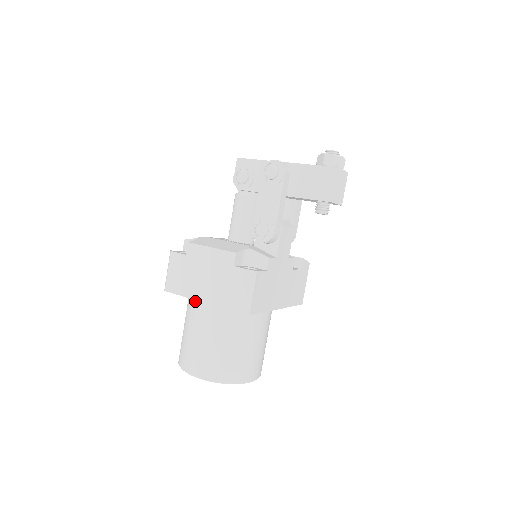
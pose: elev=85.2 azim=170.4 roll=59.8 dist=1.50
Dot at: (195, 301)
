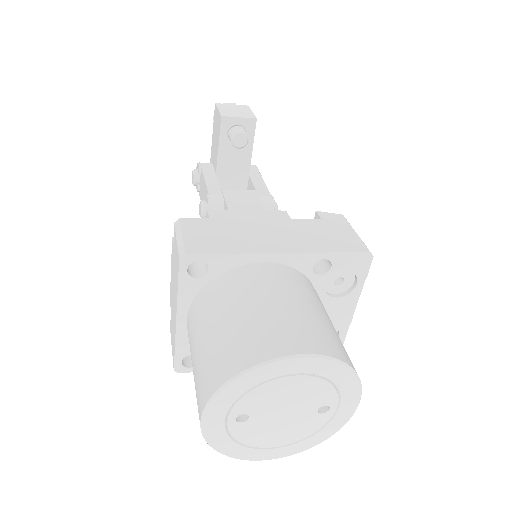
Dot at: occluded
